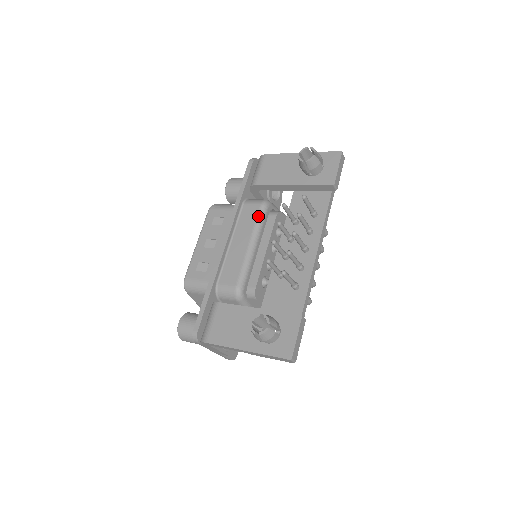
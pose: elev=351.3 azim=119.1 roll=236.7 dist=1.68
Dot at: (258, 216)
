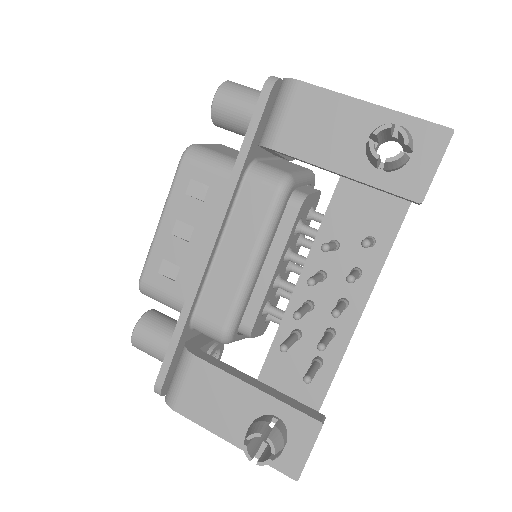
Dot at: (269, 213)
